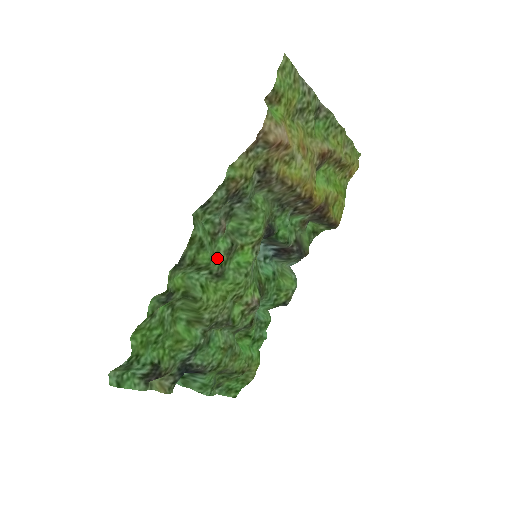
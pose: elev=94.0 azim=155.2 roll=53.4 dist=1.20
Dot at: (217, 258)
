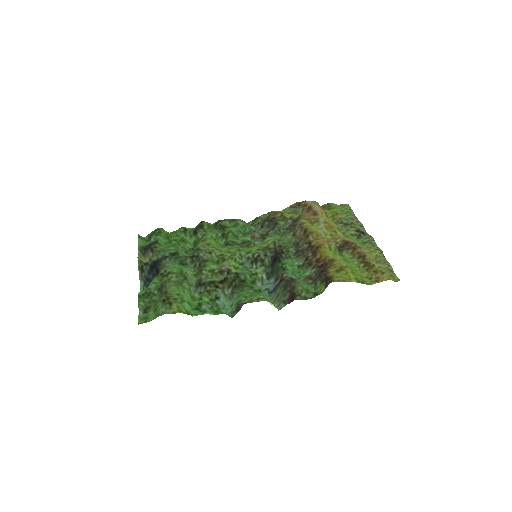
Dot at: (236, 240)
